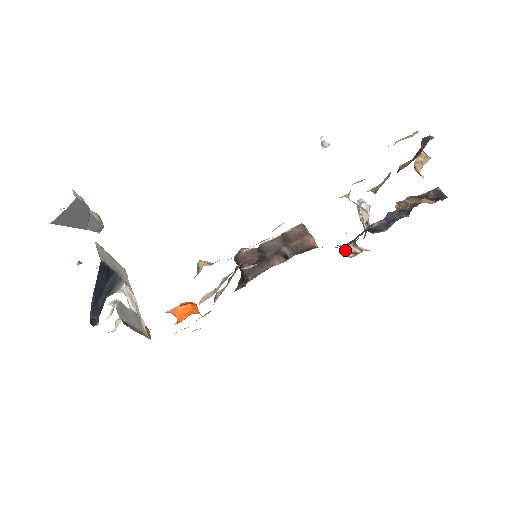
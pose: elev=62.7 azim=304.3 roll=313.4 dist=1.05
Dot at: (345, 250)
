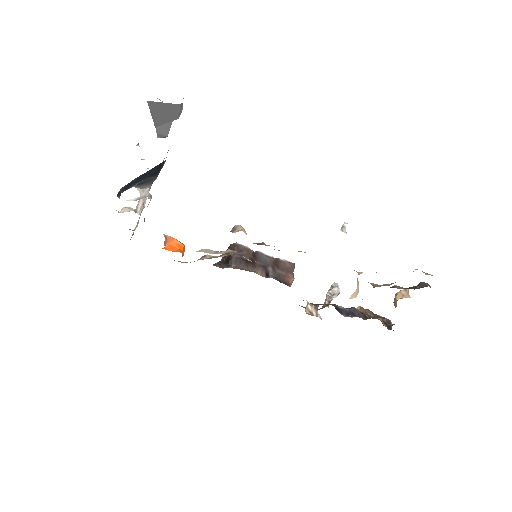
Dot at: (307, 306)
